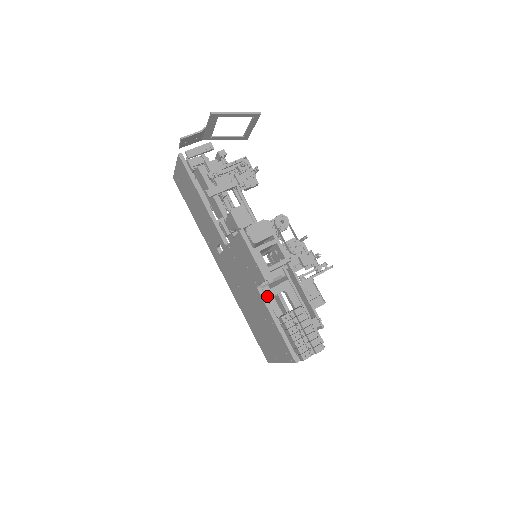
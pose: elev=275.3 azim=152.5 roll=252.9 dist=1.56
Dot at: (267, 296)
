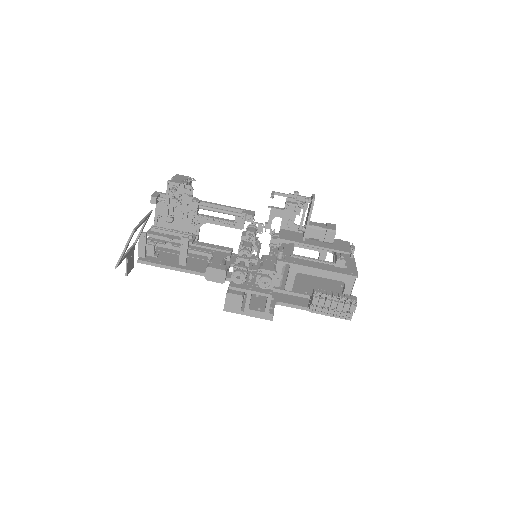
Dot at: (289, 288)
